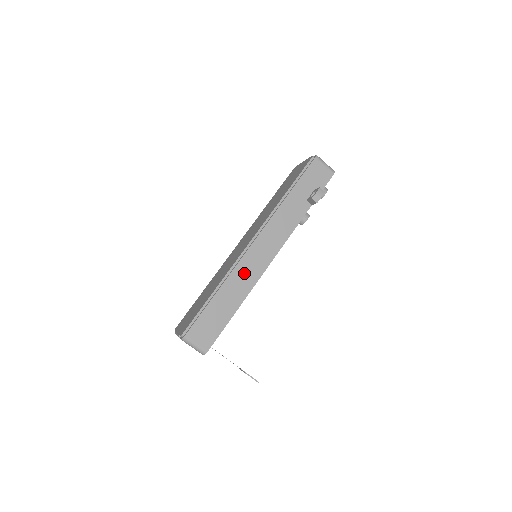
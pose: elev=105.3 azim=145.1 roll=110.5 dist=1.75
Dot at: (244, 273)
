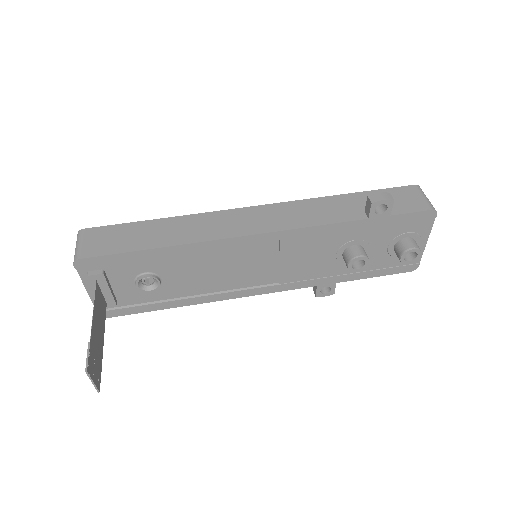
Dot at: (211, 223)
